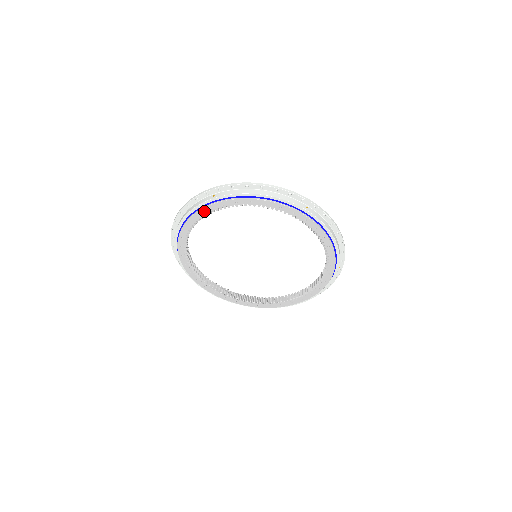
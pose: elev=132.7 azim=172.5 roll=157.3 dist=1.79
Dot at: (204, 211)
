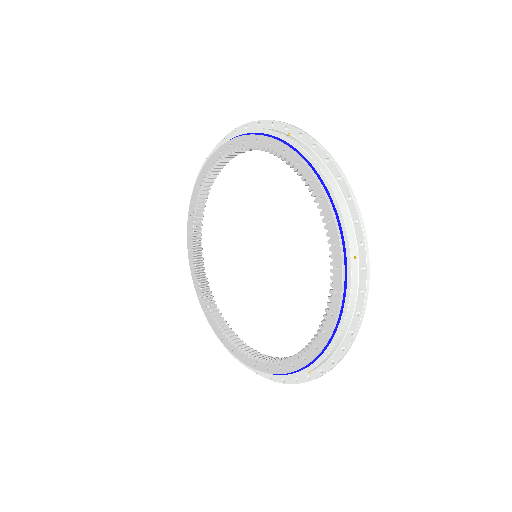
Dot at: (200, 180)
